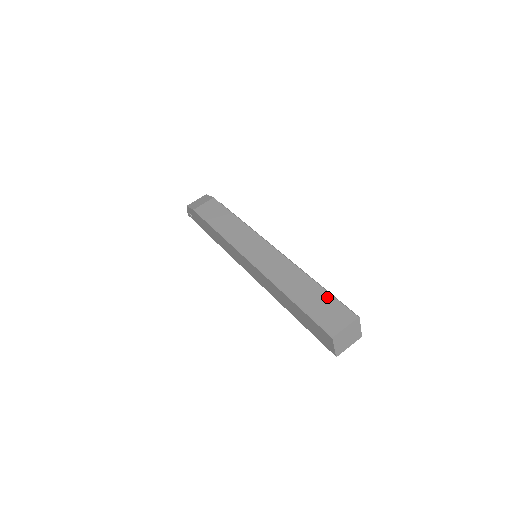
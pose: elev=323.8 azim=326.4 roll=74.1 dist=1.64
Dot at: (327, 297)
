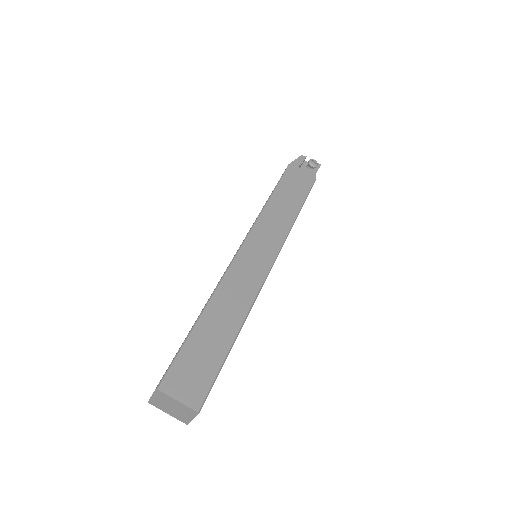
Dot at: (181, 345)
